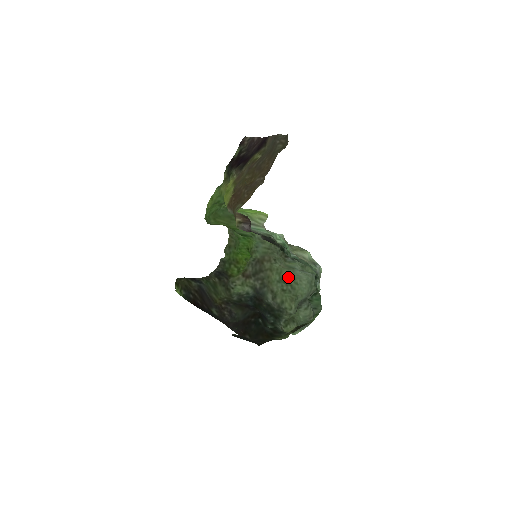
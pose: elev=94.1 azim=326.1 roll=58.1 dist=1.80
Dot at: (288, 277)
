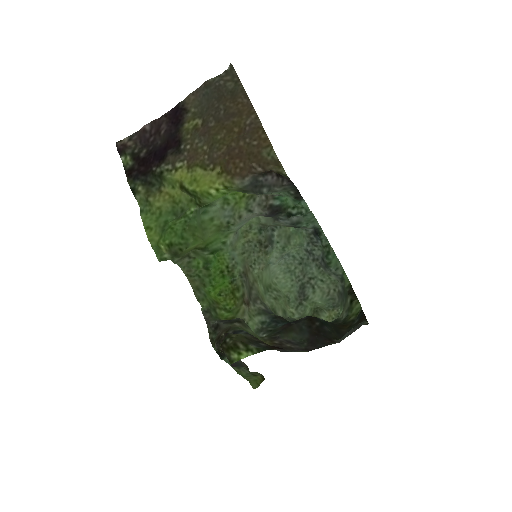
Dot at: (267, 282)
